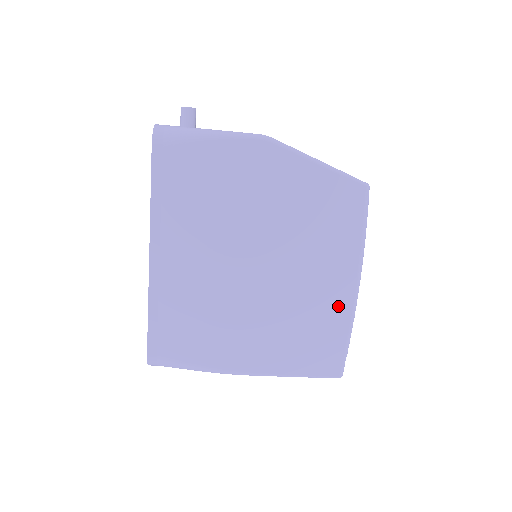
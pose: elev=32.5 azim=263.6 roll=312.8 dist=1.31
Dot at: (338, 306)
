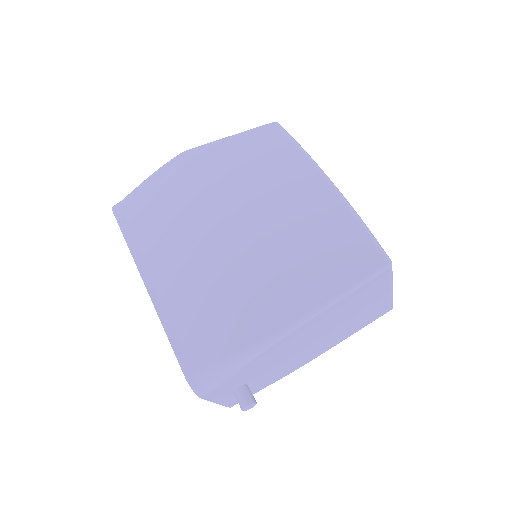
Dot at: (325, 206)
